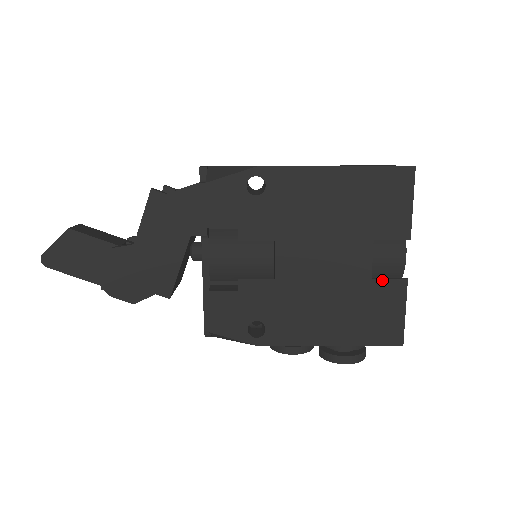
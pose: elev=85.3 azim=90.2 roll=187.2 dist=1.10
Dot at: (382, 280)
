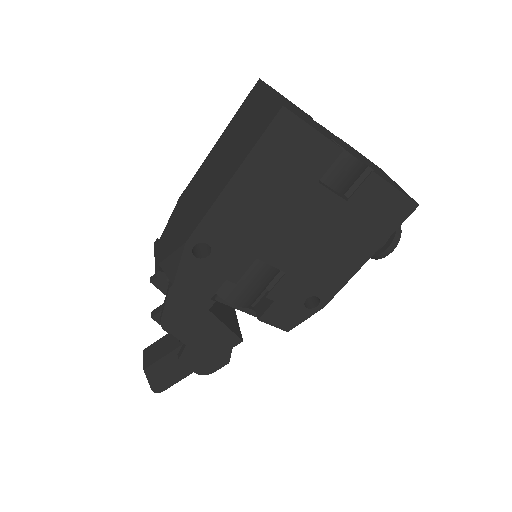
Dot at: (355, 193)
